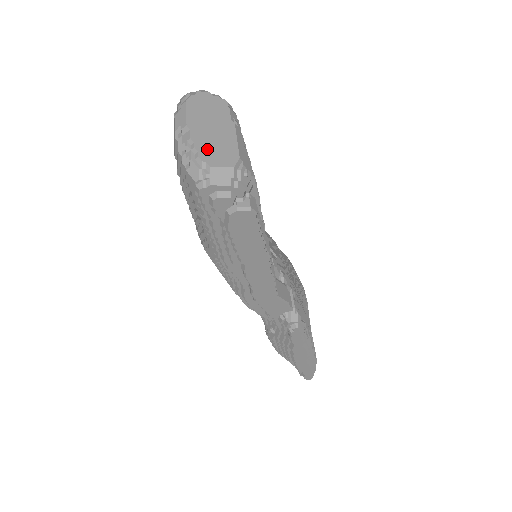
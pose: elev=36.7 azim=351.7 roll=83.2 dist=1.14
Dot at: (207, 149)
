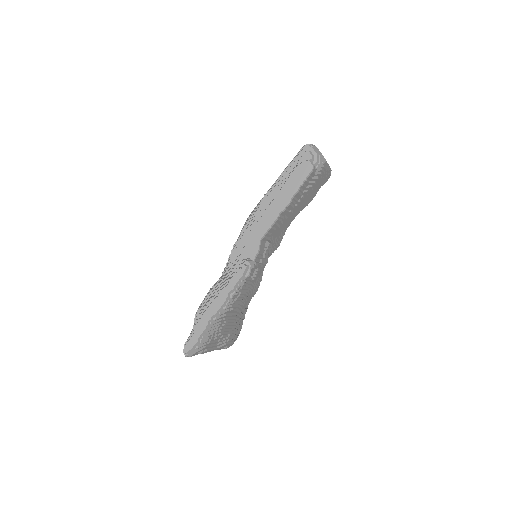
Dot at: occluded
